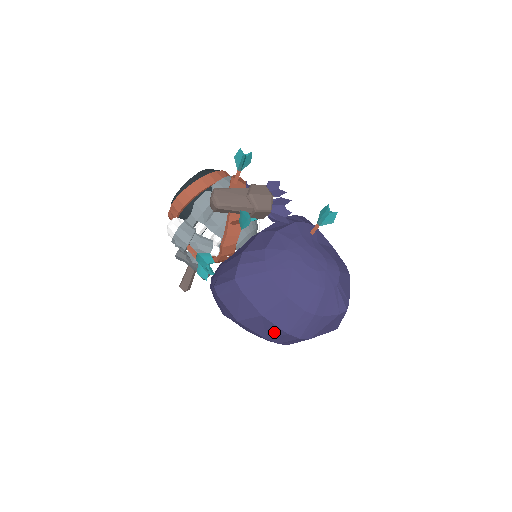
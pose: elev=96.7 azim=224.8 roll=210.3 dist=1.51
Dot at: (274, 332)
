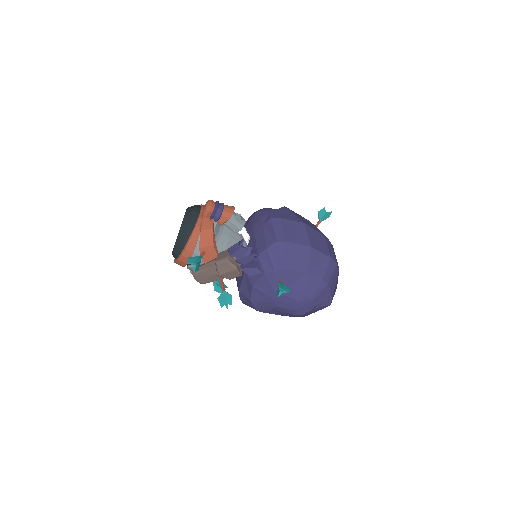
Dot at: occluded
